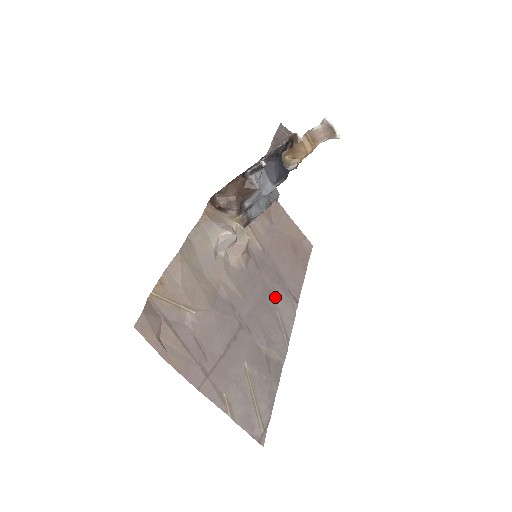
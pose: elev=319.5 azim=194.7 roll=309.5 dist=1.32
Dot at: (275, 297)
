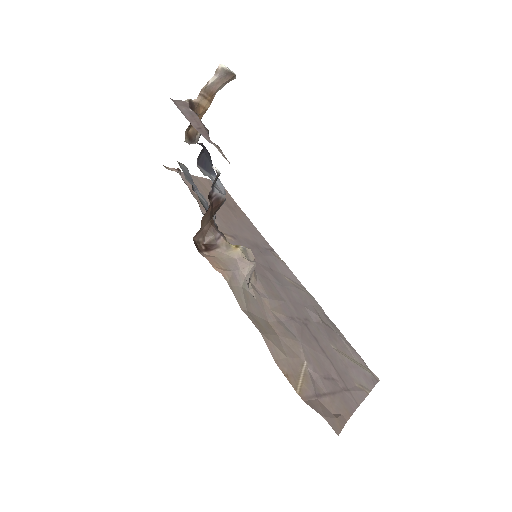
Dot at: (274, 268)
